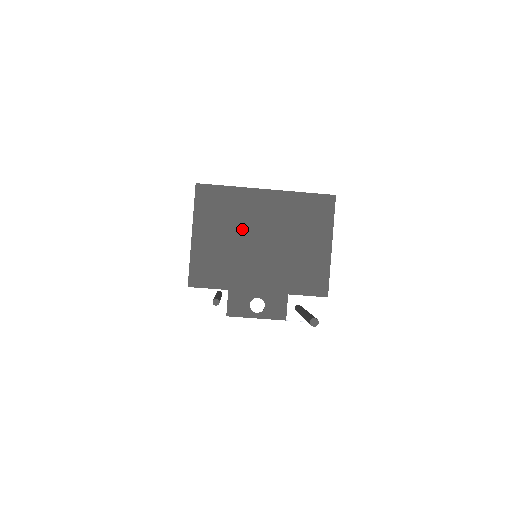
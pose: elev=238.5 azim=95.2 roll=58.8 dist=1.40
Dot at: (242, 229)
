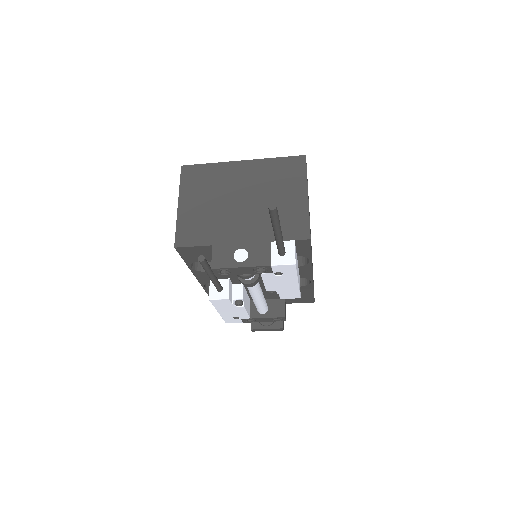
Dot at: (223, 194)
